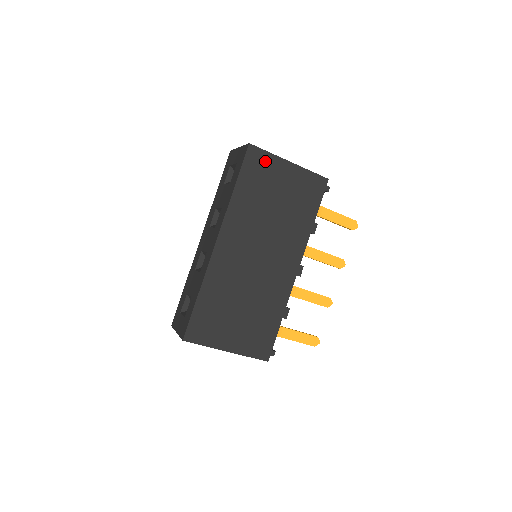
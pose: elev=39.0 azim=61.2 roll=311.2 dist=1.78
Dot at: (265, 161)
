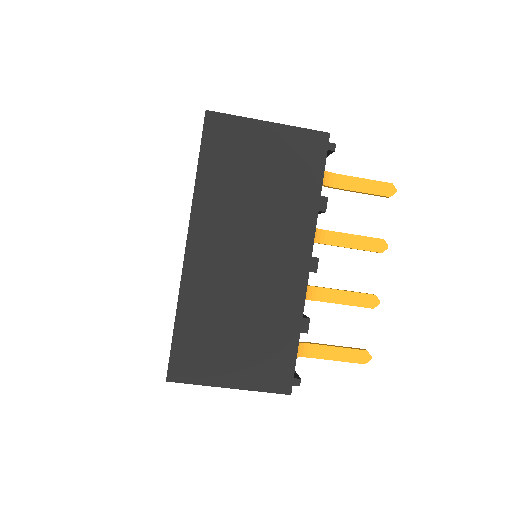
Dot at: (232, 128)
